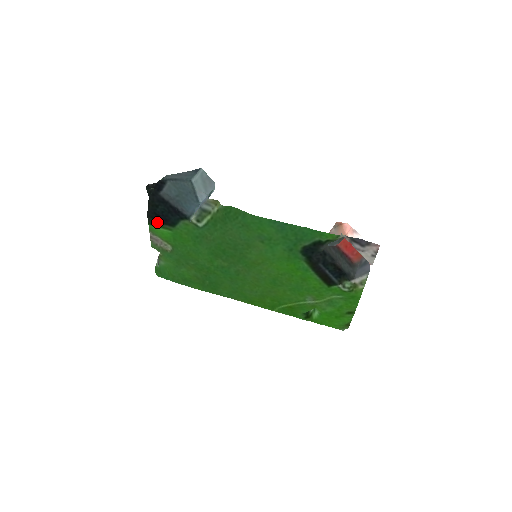
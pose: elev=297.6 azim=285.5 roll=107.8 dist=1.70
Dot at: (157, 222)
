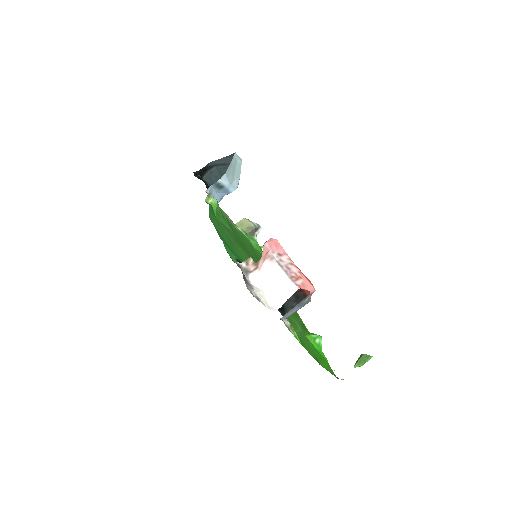
Dot at: occluded
